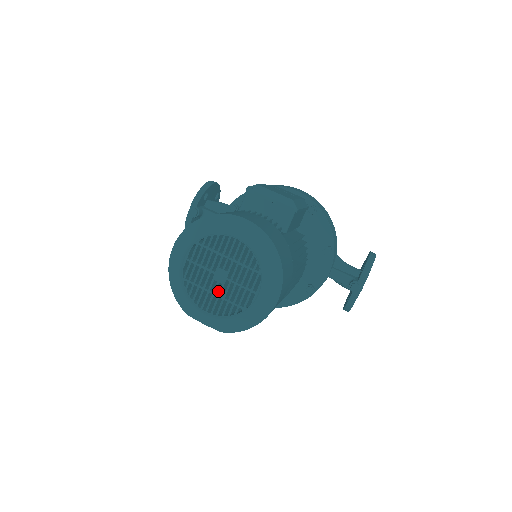
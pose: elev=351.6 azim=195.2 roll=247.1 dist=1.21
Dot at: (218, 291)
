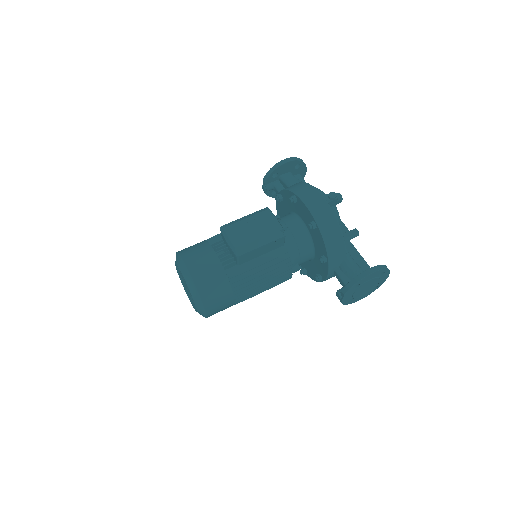
Dot at: occluded
